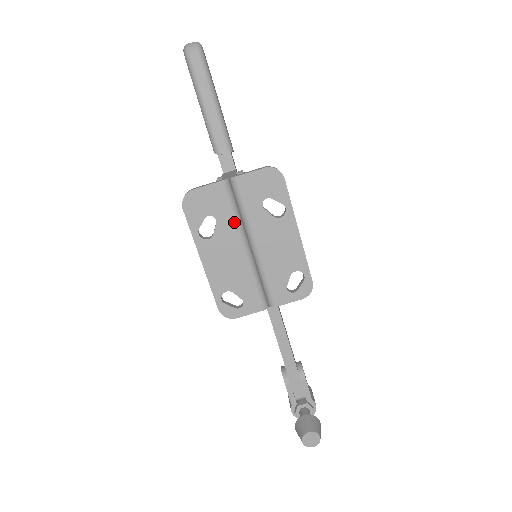
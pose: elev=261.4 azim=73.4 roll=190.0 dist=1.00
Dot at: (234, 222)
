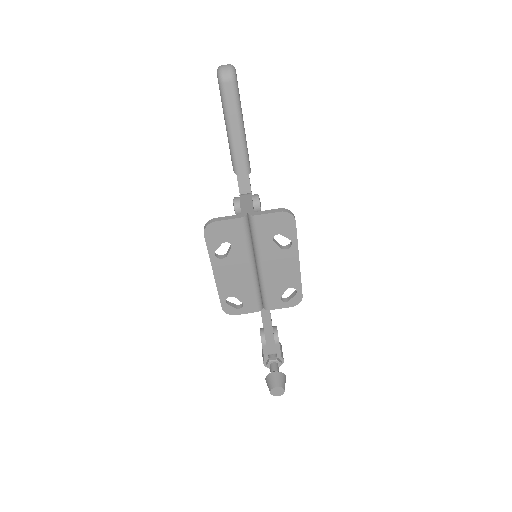
Dot at: (246, 249)
